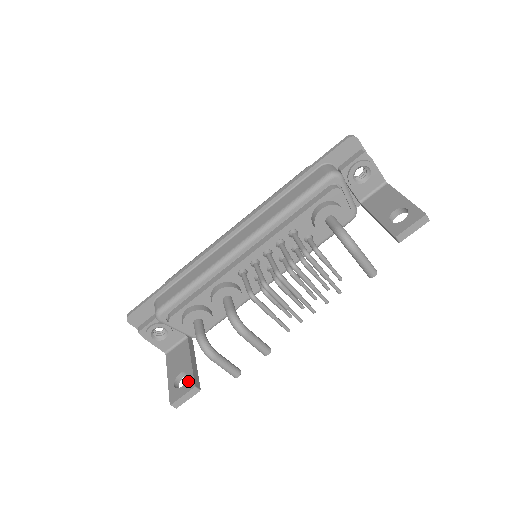
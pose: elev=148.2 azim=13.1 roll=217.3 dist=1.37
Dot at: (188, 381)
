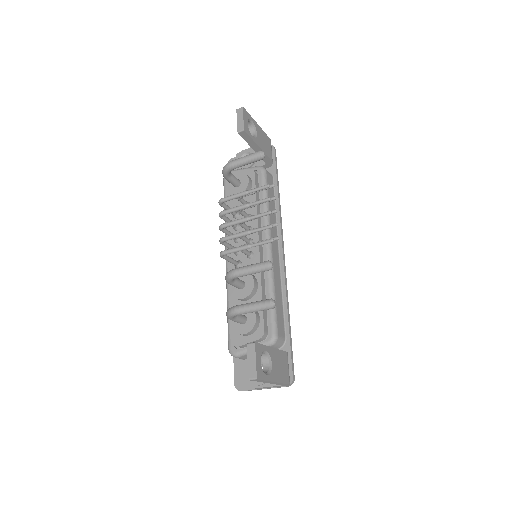
Dot at: occluded
